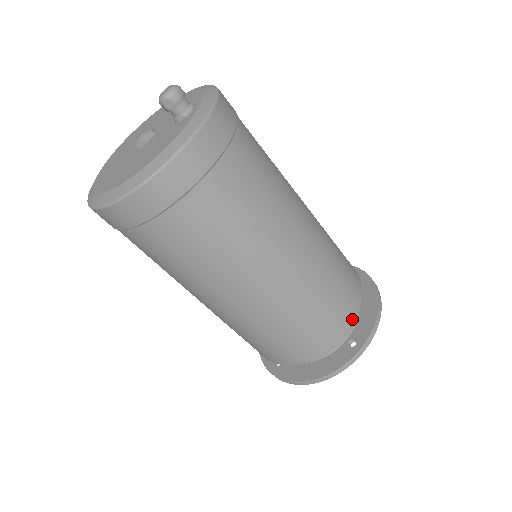
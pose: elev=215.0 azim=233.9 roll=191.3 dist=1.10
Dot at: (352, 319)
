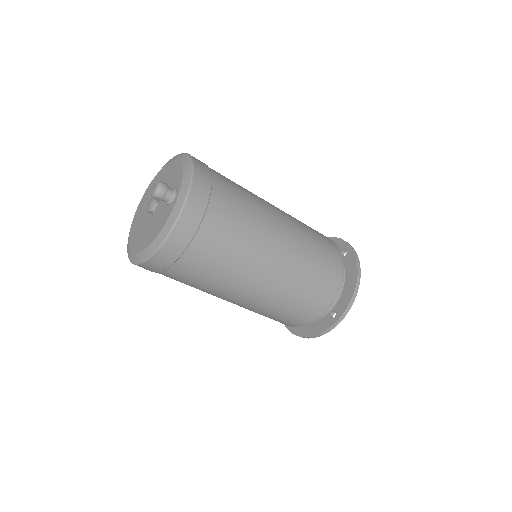
Dot at: (329, 302)
